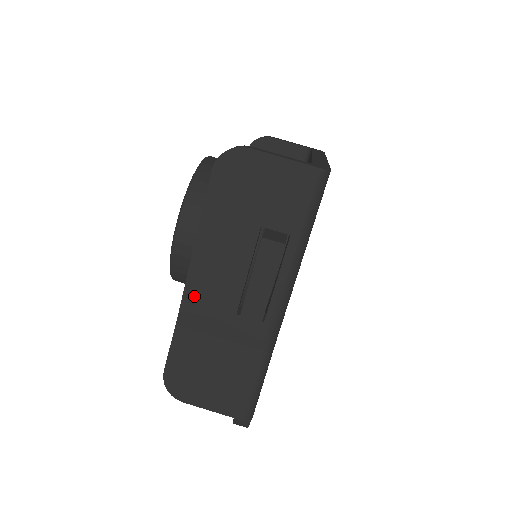
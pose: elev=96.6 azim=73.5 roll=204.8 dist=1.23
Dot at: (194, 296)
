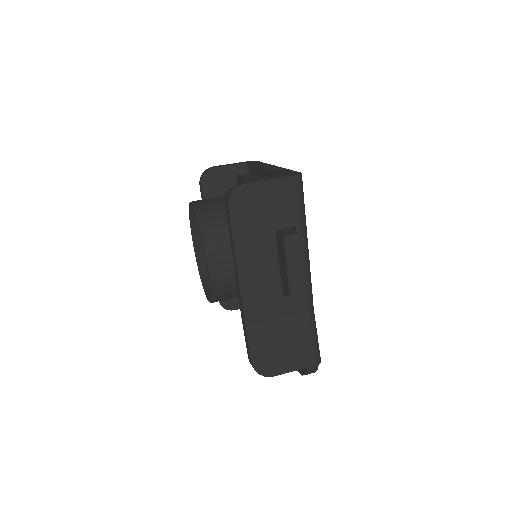
Dot at: (250, 300)
